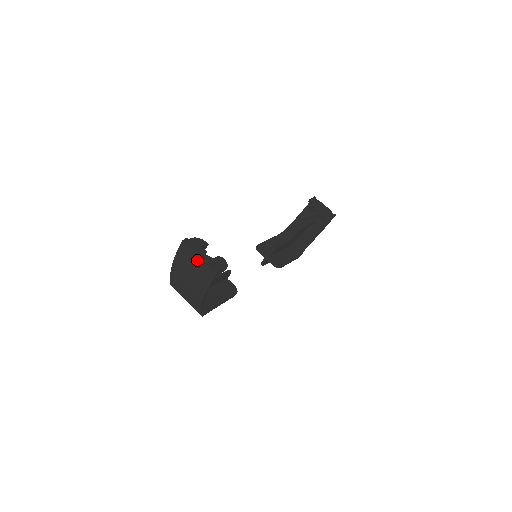
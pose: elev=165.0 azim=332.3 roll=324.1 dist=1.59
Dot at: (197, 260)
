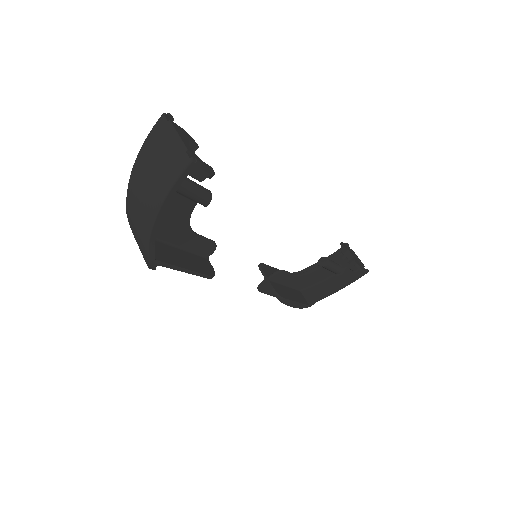
Dot at: (173, 141)
